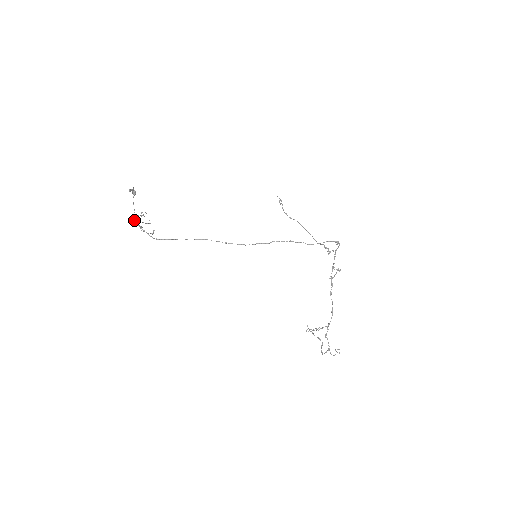
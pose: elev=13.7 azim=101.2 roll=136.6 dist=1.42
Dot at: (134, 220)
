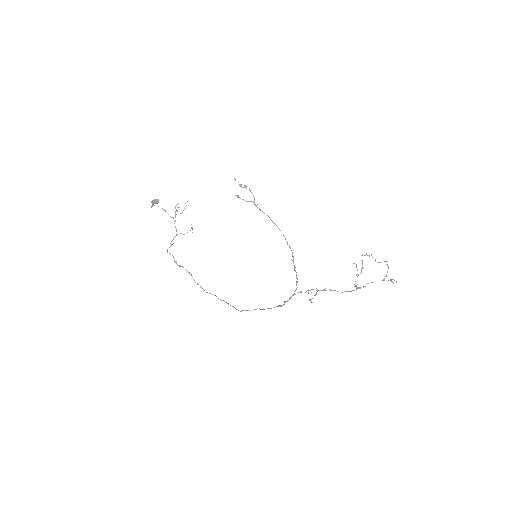
Dot at: occluded
